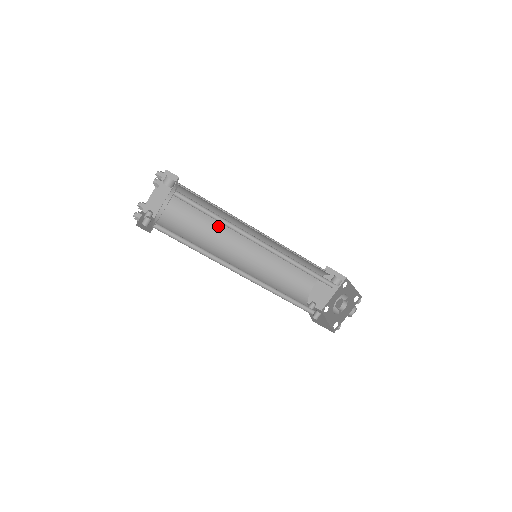
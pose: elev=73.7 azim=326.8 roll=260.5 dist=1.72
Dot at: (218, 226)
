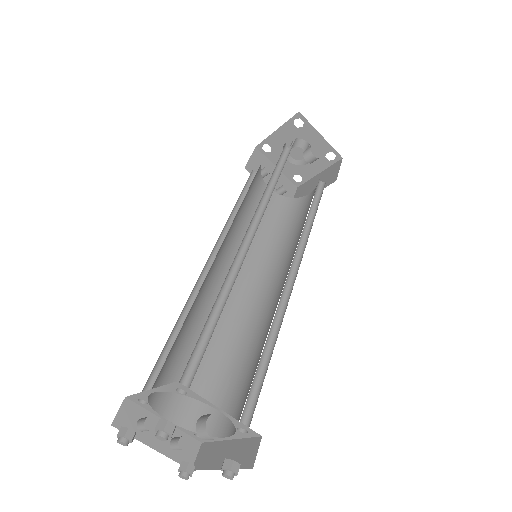
Dot at: occluded
